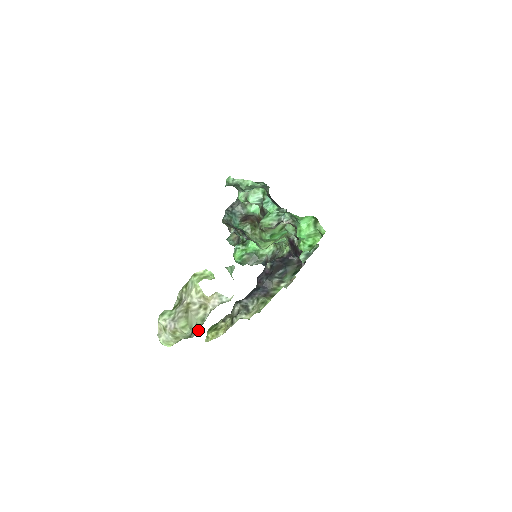
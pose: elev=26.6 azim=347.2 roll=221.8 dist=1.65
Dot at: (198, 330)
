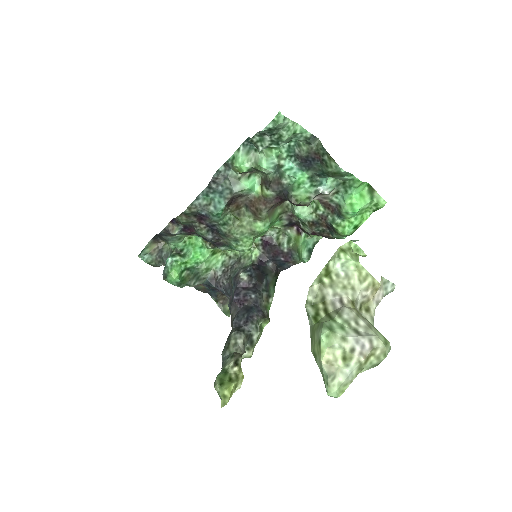
Dot at: occluded
